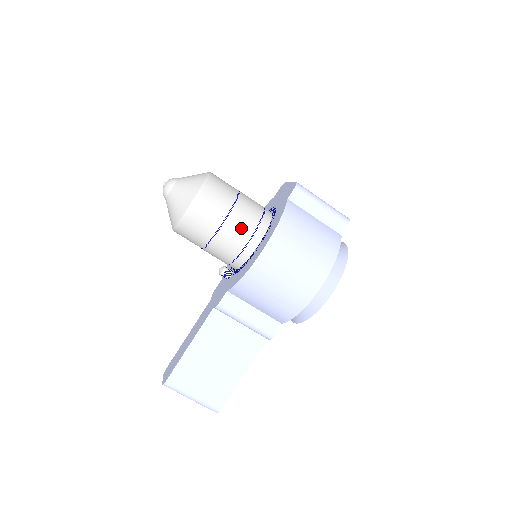
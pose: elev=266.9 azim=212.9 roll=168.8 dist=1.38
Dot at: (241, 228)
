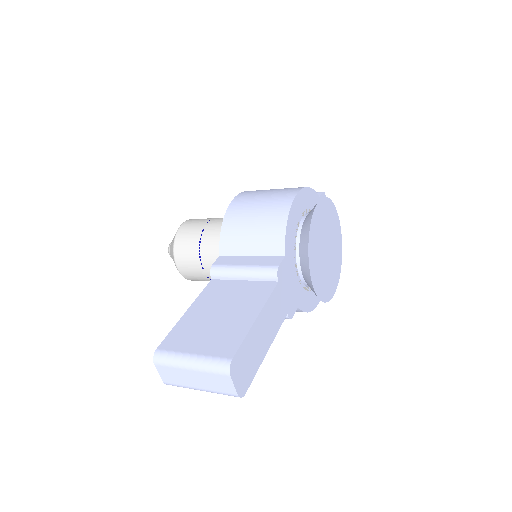
Dot at: occluded
